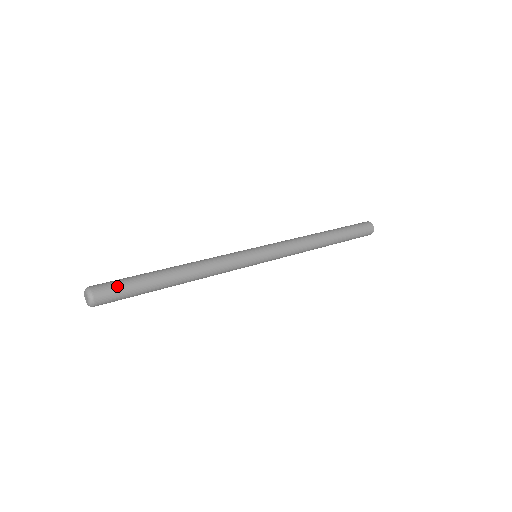
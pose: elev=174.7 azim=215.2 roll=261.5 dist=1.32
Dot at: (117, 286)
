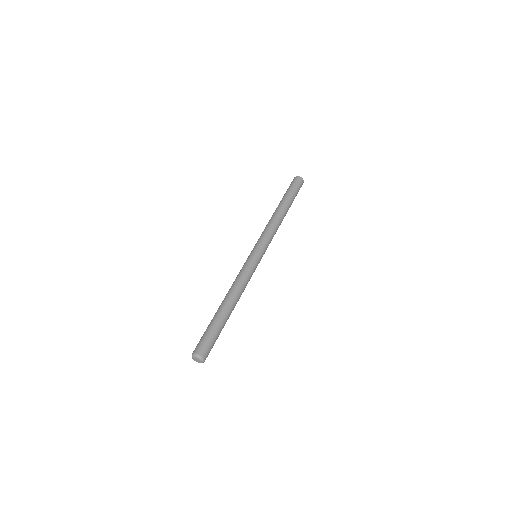
Dot at: (207, 340)
